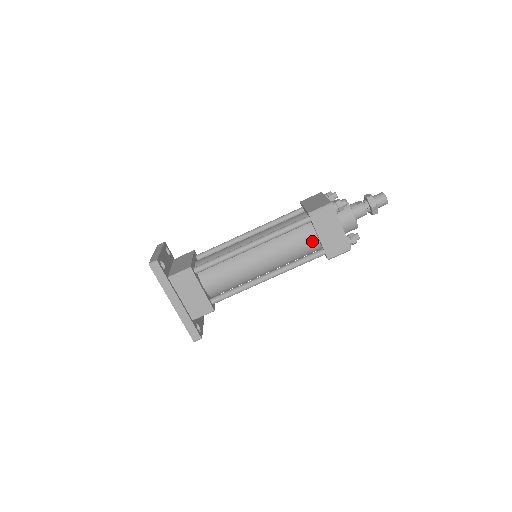
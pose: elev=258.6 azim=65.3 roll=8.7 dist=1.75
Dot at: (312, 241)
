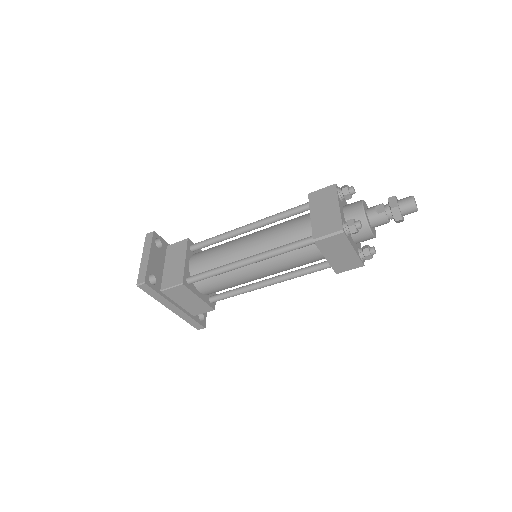
Dot at: (318, 257)
